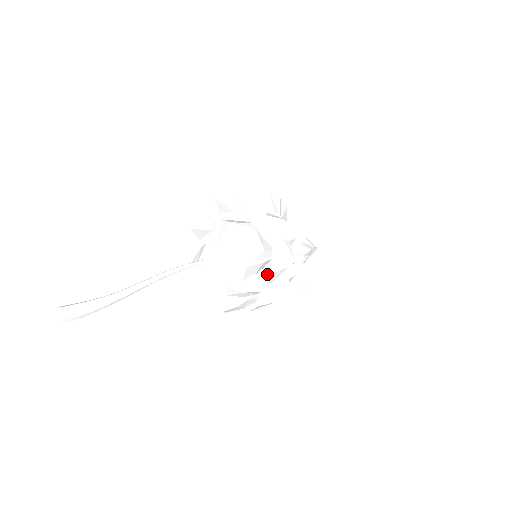
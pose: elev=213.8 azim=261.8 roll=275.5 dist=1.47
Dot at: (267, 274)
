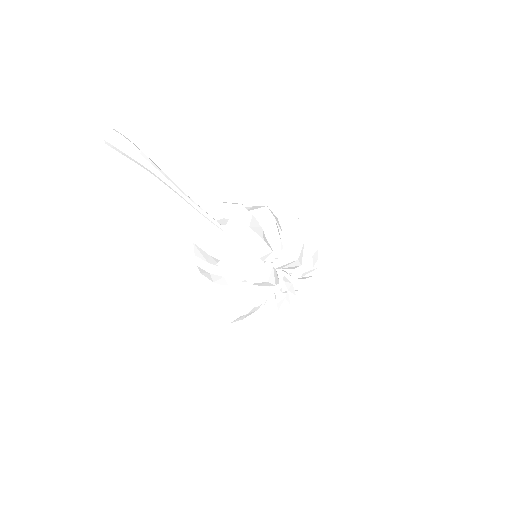
Dot at: occluded
